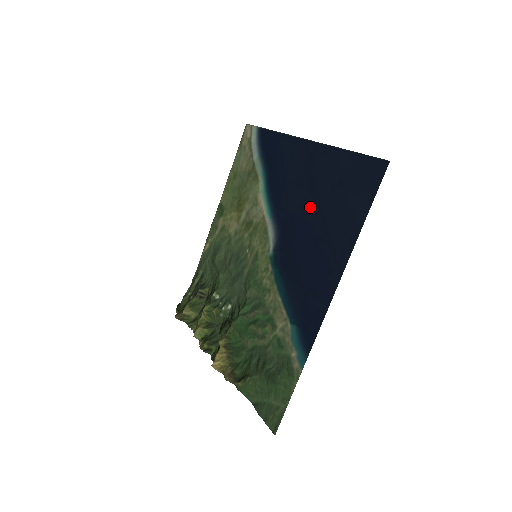
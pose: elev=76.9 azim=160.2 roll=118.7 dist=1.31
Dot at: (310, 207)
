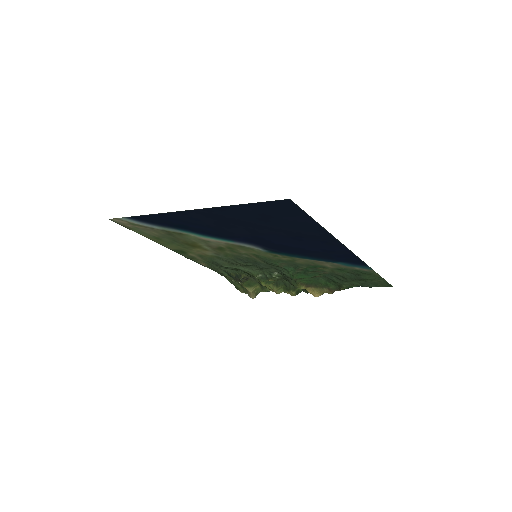
Dot at: (260, 231)
